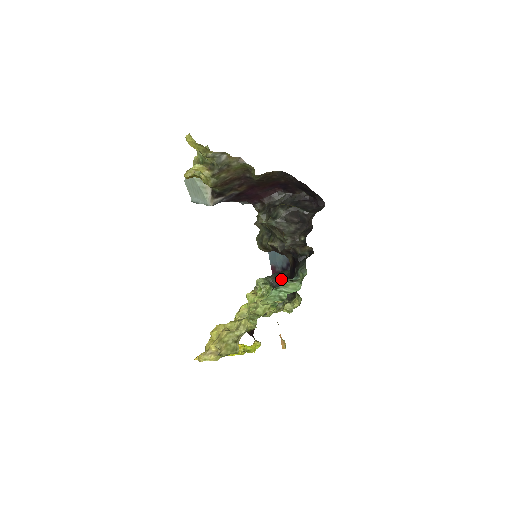
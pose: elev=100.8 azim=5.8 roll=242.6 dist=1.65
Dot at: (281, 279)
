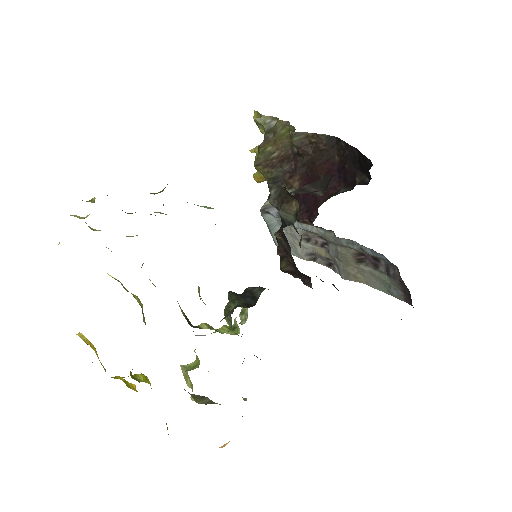
Dot at: (258, 287)
